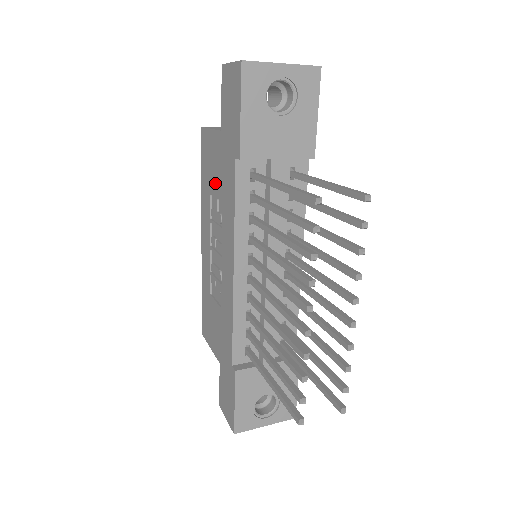
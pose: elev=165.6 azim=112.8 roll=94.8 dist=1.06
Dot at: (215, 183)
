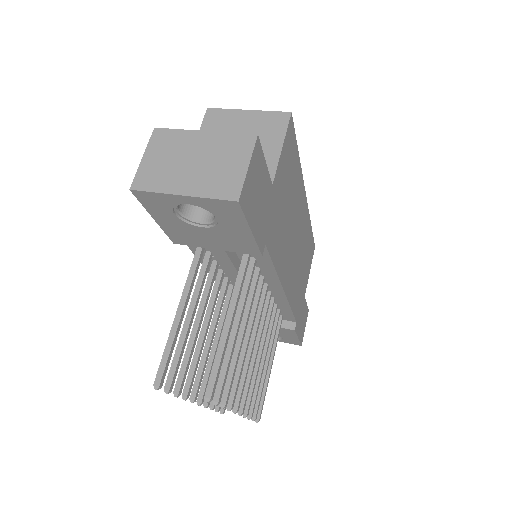
Dot at: occluded
